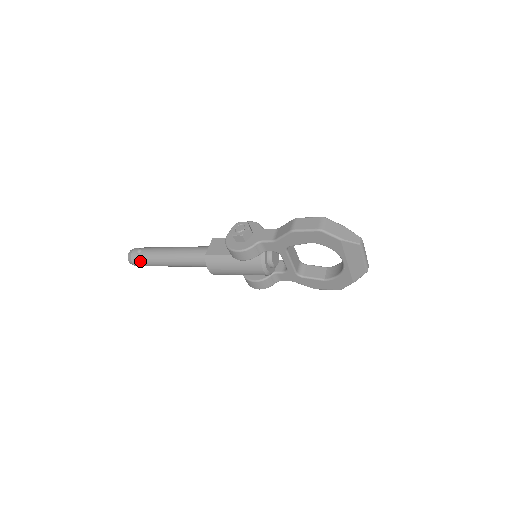
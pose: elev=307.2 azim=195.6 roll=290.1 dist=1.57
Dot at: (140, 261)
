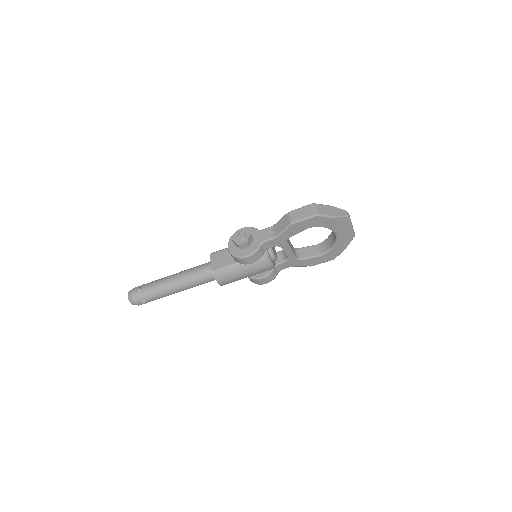
Dot at: (144, 299)
